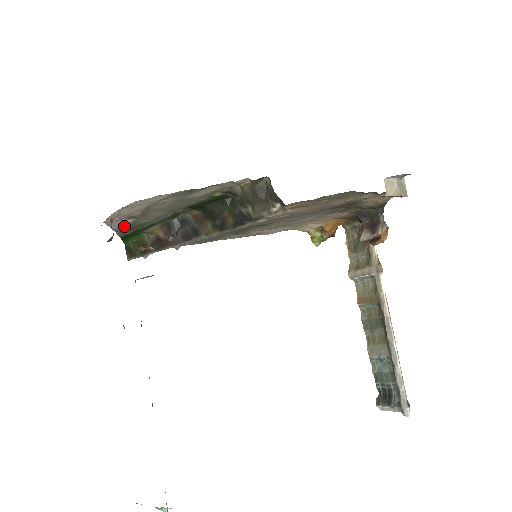
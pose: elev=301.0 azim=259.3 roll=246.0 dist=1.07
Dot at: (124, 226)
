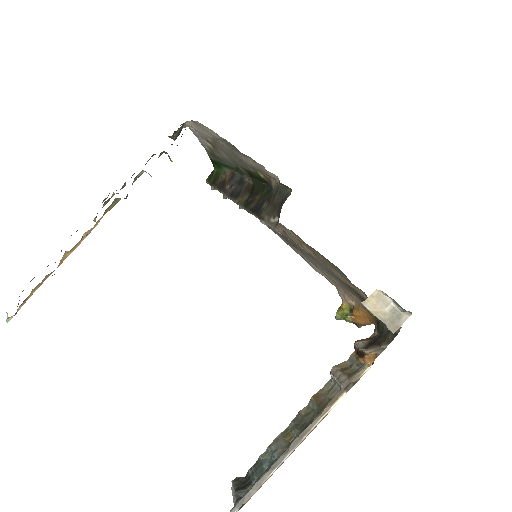
Dot at: (208, 147)
